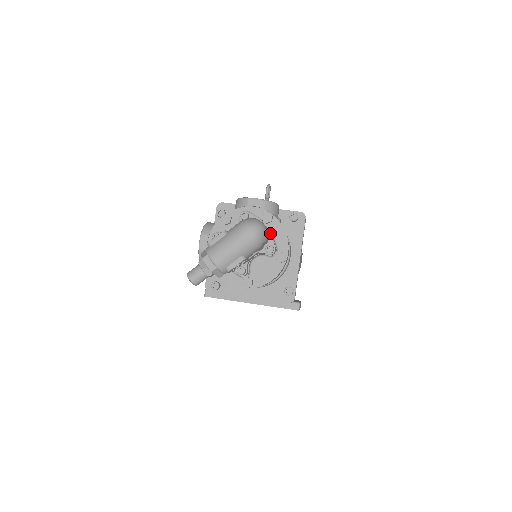
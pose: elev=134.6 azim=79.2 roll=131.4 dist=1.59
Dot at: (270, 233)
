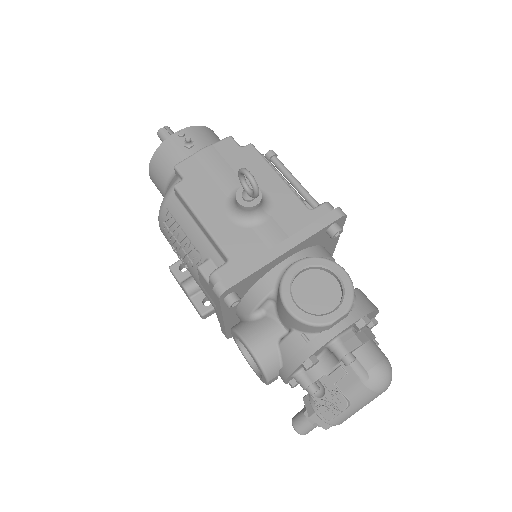
Dot at: occluded
